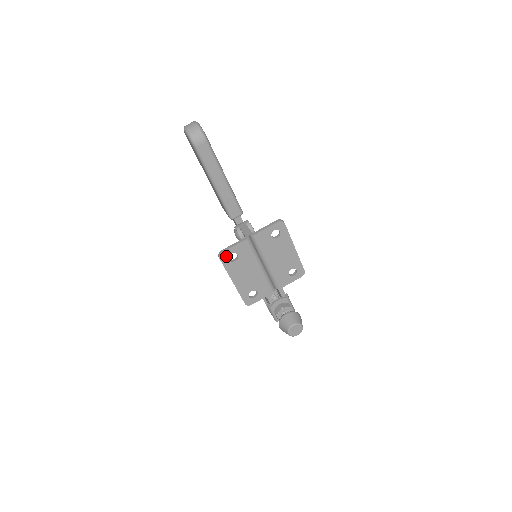
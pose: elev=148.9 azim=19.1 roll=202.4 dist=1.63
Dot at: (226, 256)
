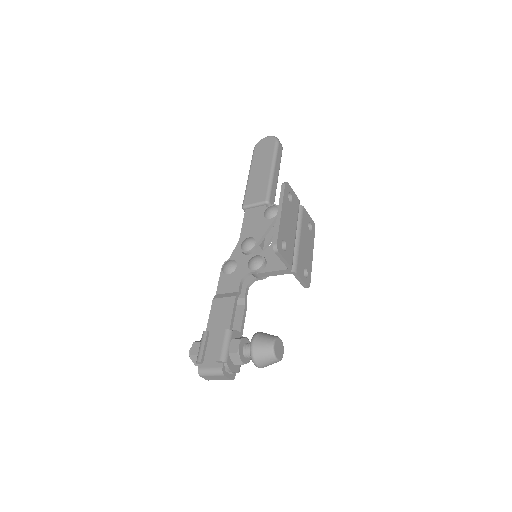
Dot at: (288, 189)
